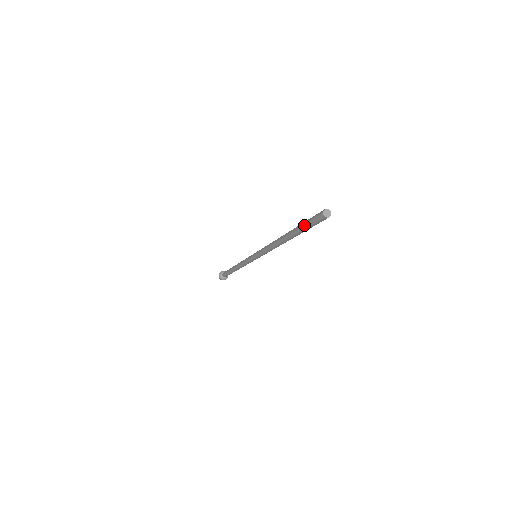
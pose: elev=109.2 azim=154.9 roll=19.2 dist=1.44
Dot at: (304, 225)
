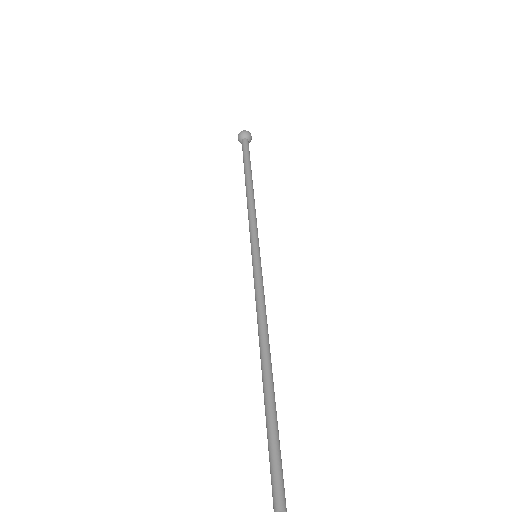
Dot at: (269, 443)
